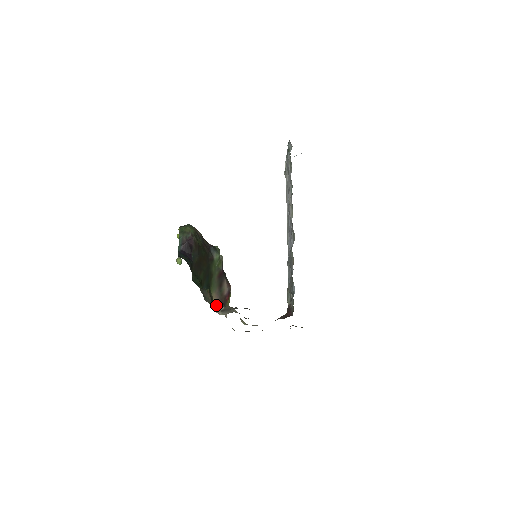
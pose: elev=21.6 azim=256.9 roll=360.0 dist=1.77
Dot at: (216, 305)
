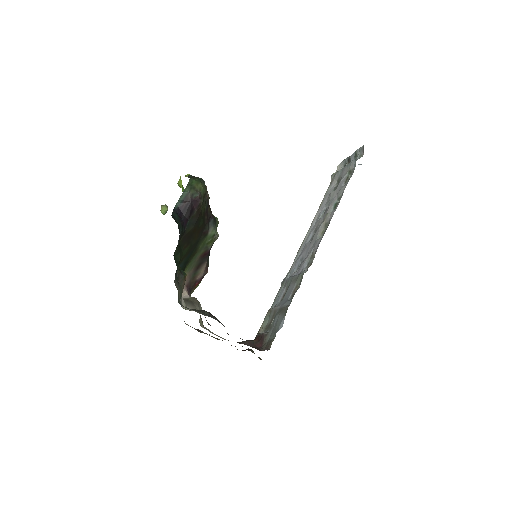
Dot at: occluded
